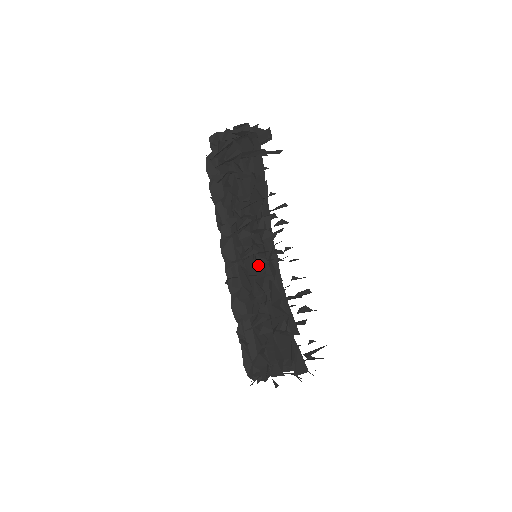
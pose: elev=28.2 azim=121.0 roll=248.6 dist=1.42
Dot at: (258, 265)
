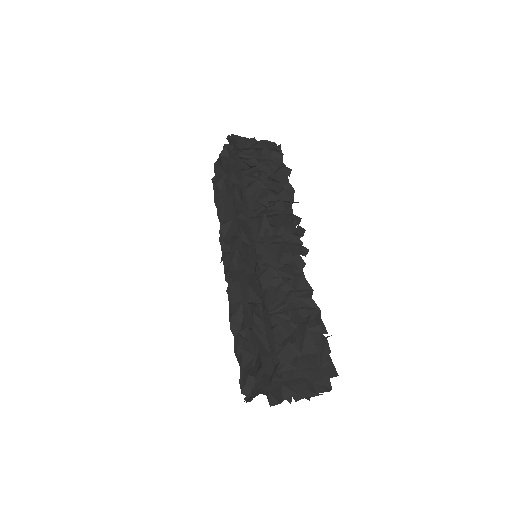
Dot at: (287, 253)
